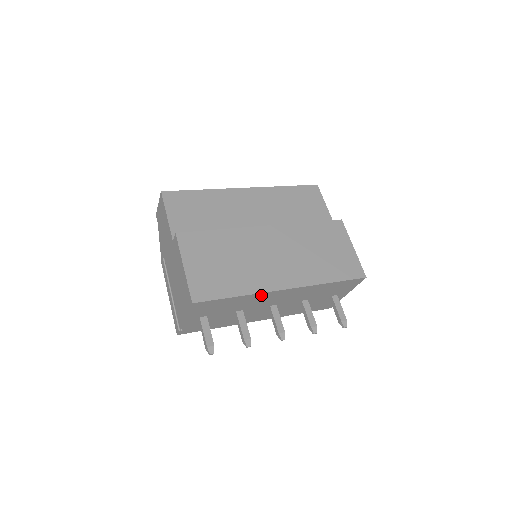
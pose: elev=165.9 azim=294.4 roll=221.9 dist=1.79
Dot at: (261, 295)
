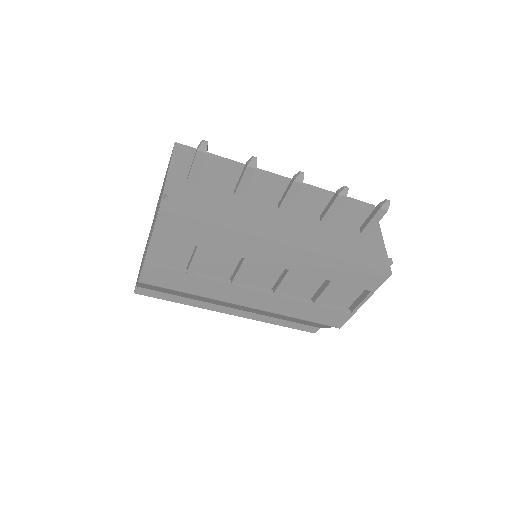
Dot at: occluded
